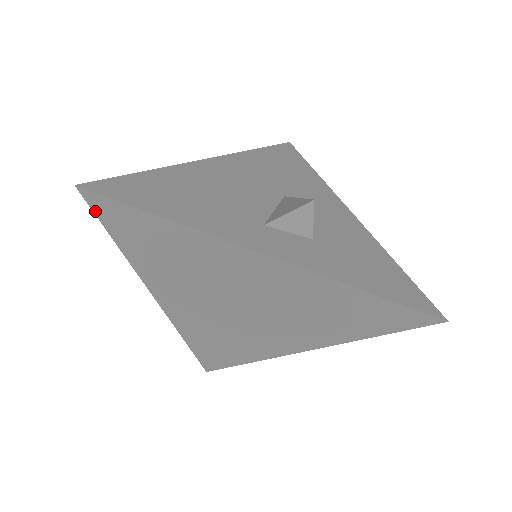
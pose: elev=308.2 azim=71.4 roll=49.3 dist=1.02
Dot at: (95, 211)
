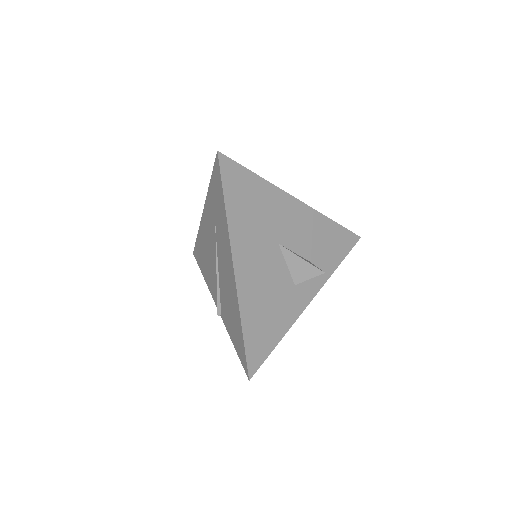
Dot at: occluded
